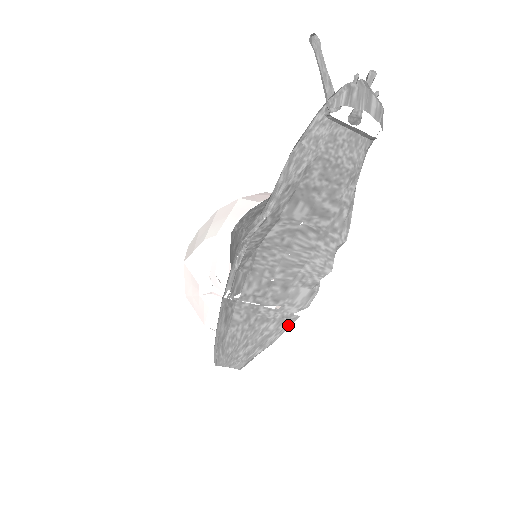
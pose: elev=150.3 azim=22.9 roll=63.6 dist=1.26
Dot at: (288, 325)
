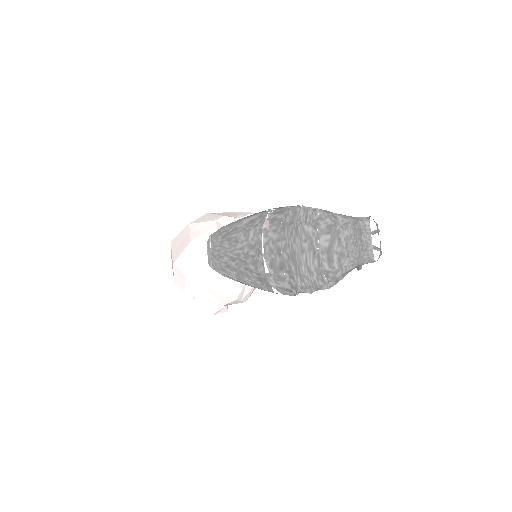
Dot at: (264, 288)
